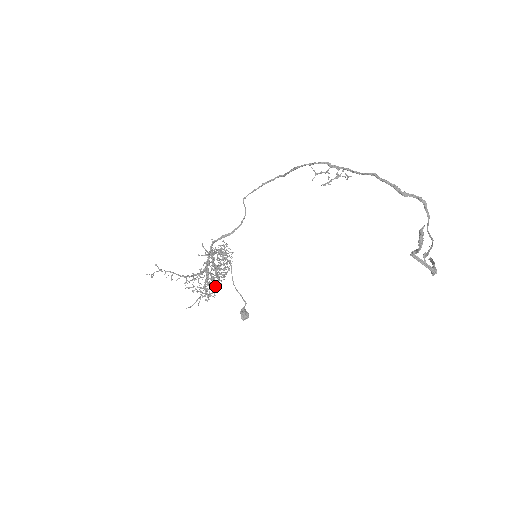
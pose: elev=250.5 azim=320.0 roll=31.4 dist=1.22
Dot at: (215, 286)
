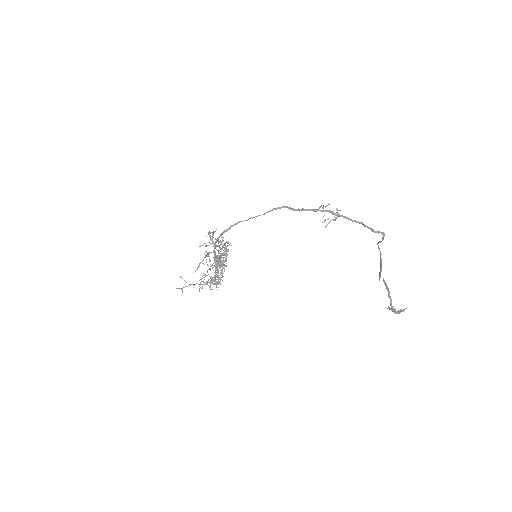
Dot at: occluded
